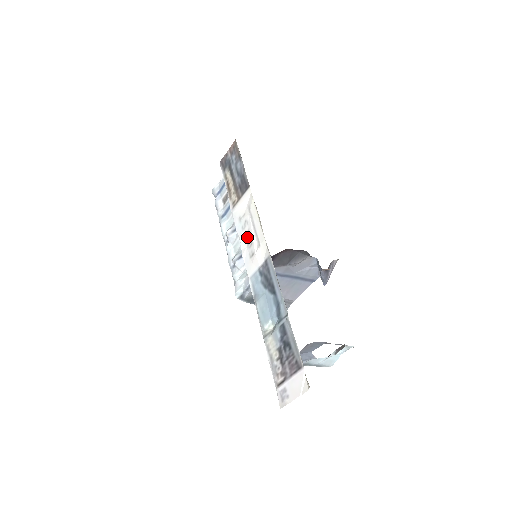
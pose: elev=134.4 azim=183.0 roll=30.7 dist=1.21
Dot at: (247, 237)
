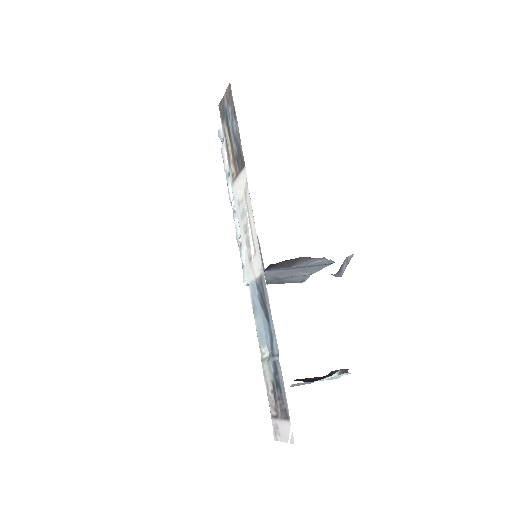
Dot at: (245, 232)
